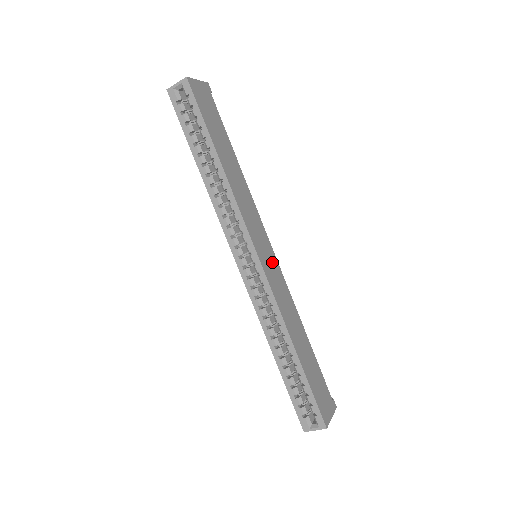
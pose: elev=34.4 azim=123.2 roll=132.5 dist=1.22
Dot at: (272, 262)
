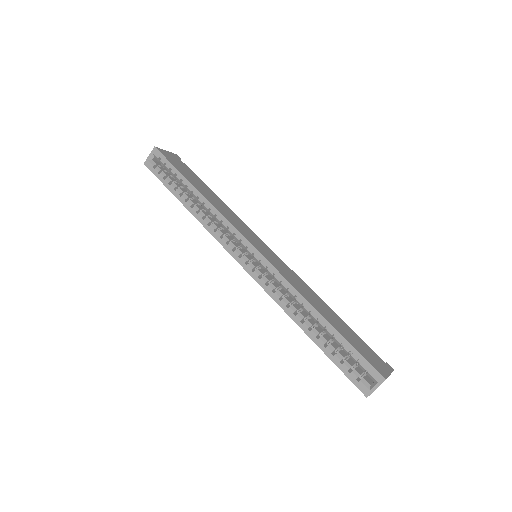
Dot at: (271, 255)
